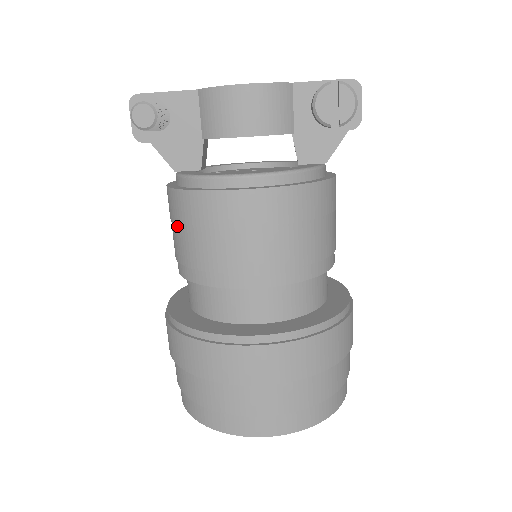
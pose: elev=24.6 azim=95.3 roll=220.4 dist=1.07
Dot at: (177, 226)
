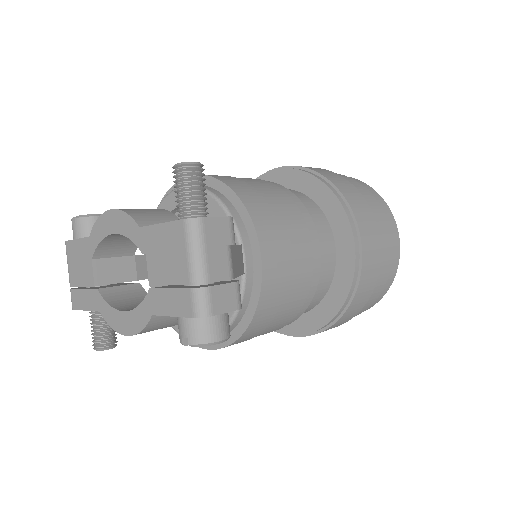
Dot at: occluded
